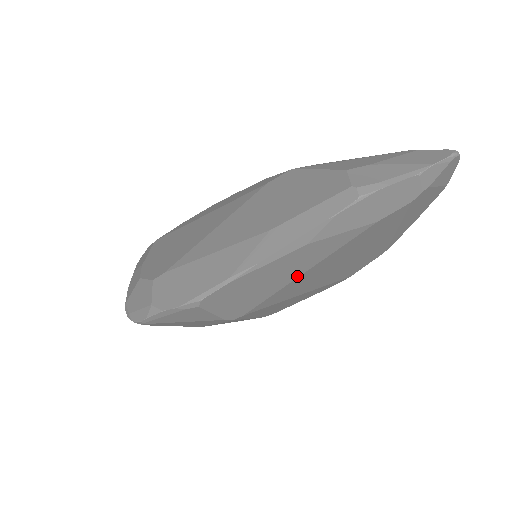
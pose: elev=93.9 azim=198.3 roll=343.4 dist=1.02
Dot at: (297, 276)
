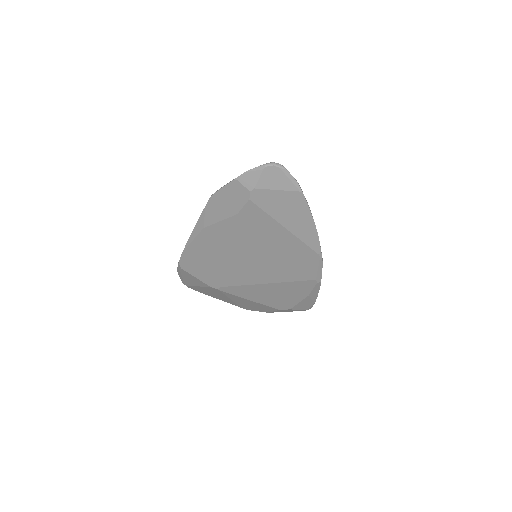
Dot at: (226, 256)
